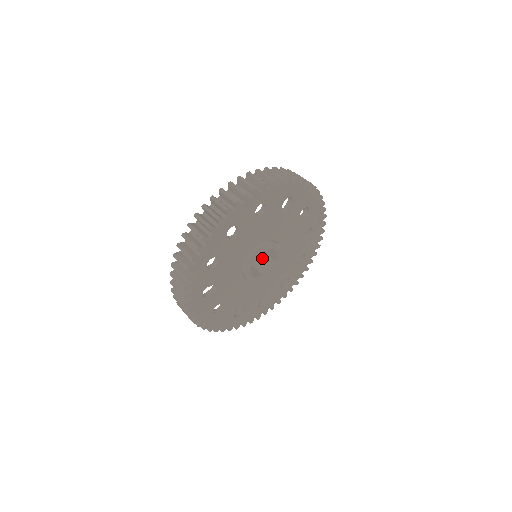
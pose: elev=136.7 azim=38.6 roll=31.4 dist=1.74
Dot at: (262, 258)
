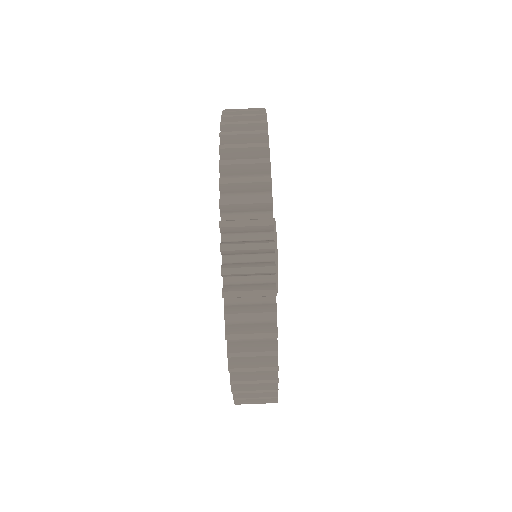
Dot at: occluded
